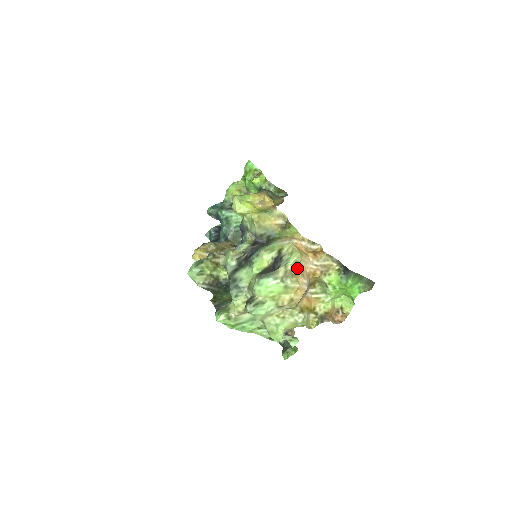
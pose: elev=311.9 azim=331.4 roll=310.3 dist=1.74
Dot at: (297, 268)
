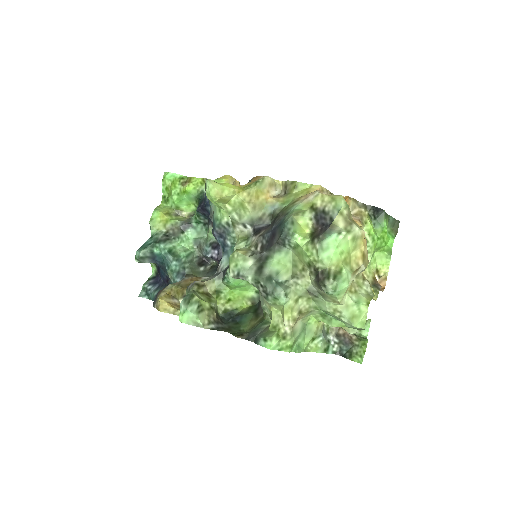
Dot at: (350, 213)
